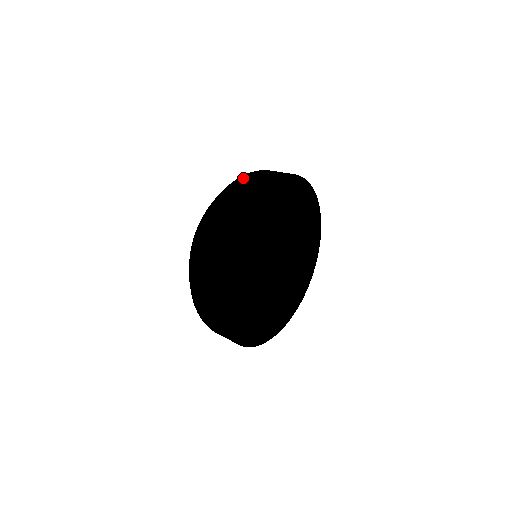
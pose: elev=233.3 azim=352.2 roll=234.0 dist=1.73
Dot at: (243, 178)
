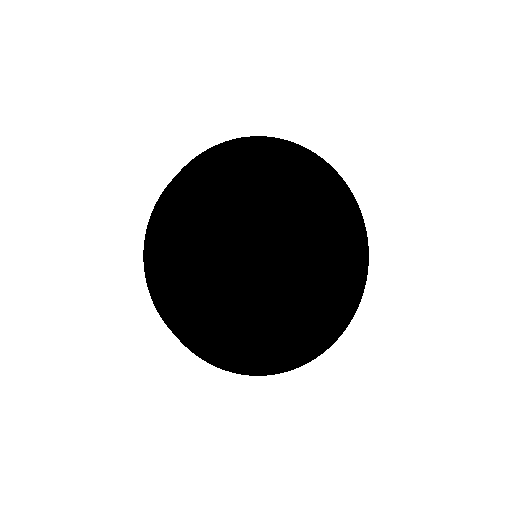
Dot at: occluded
